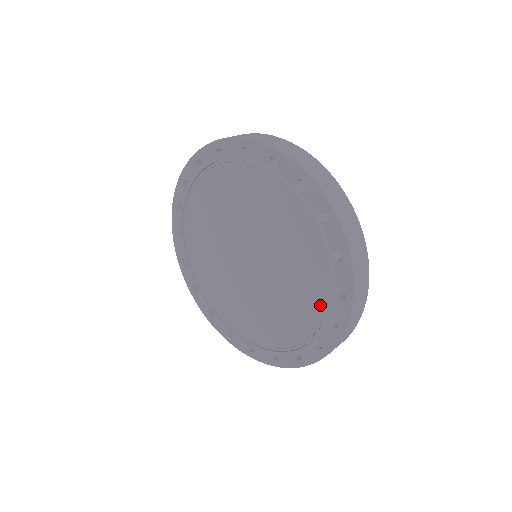
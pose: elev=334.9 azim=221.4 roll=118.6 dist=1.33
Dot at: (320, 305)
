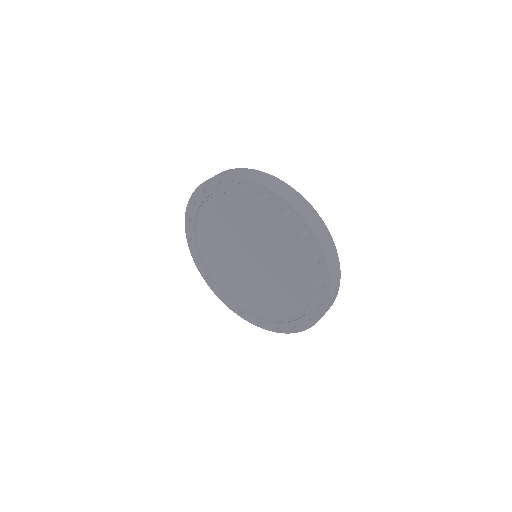
Dot at: (292, 235)
